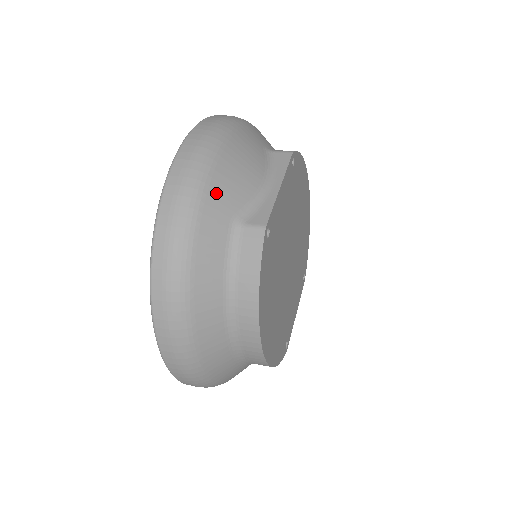
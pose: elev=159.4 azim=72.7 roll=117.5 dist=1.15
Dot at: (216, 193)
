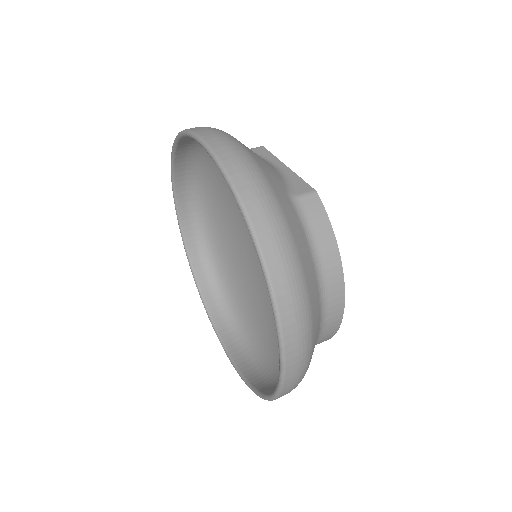
Dot at: (268, 174)
